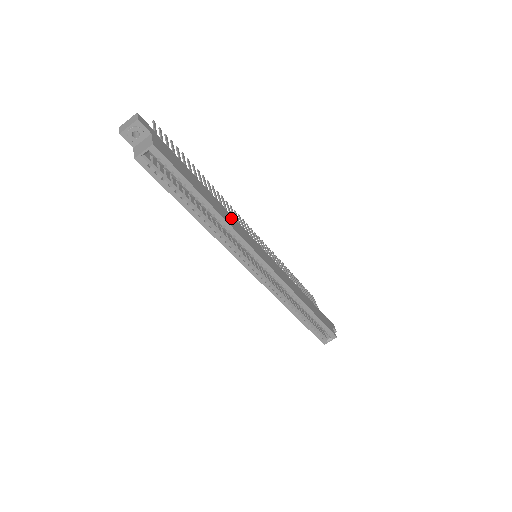
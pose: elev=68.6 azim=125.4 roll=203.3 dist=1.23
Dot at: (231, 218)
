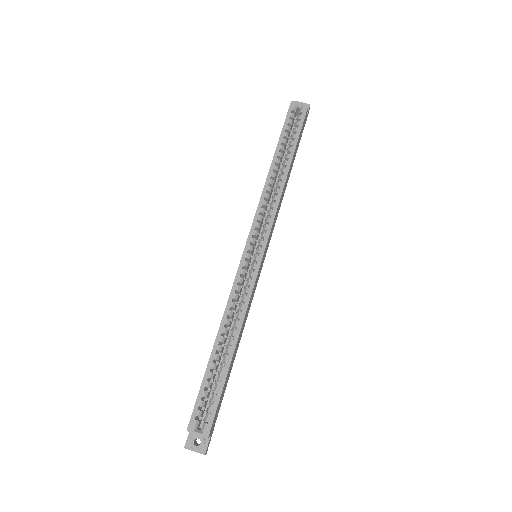
Dot at: occluded
